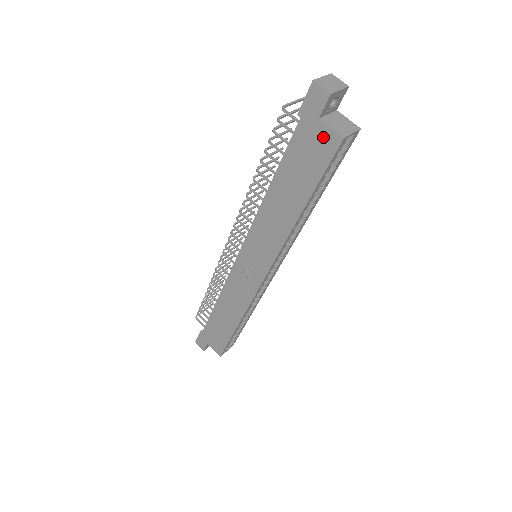
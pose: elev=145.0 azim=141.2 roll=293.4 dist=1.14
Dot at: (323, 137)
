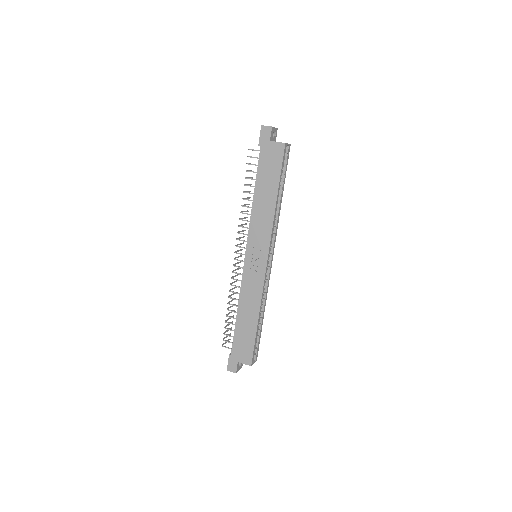
Dot at: (275, 149)
